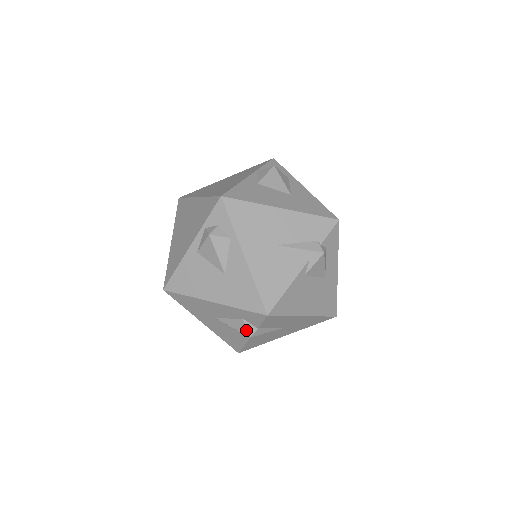
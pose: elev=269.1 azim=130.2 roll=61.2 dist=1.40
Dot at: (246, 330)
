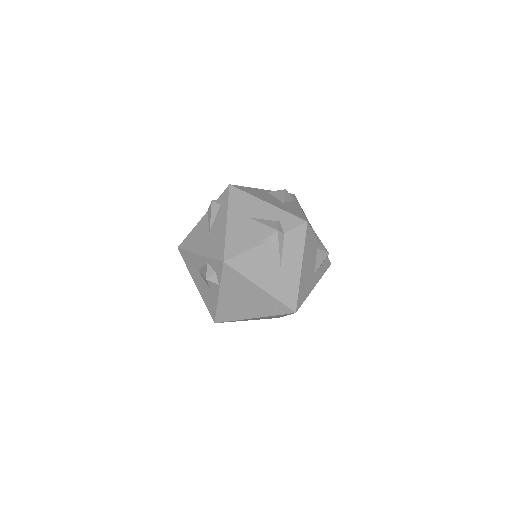
Dot at: (277, 227)
